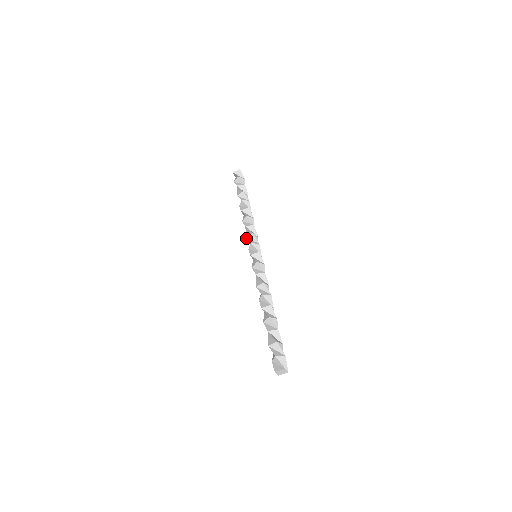
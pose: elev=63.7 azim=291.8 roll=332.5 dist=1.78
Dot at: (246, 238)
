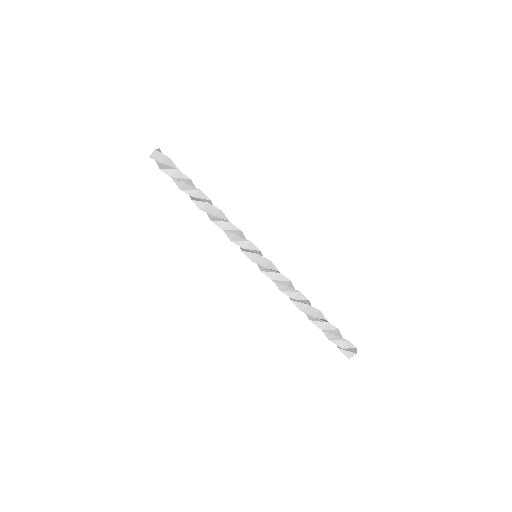
Dot at: occluded
